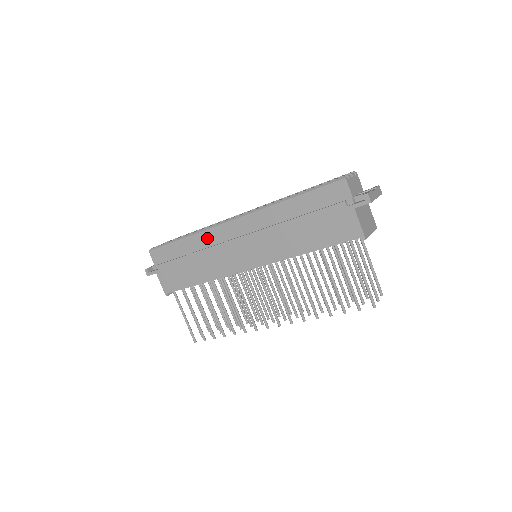
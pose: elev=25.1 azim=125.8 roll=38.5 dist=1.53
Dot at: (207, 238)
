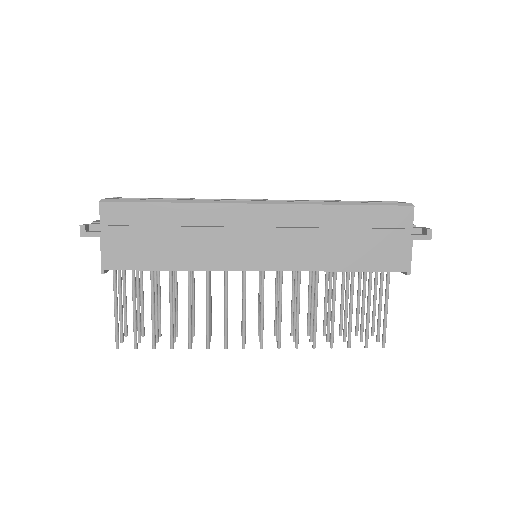
Dot at: (211, 214)
